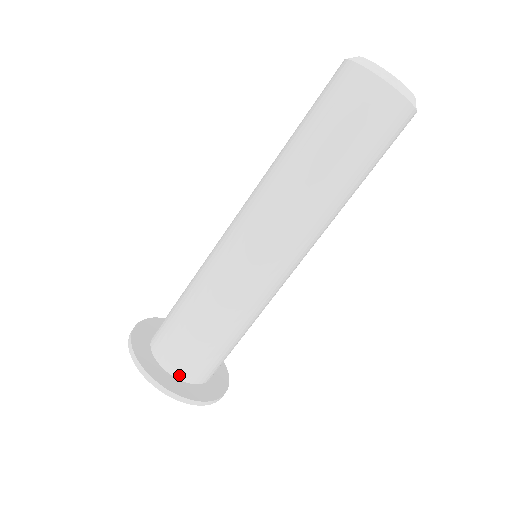
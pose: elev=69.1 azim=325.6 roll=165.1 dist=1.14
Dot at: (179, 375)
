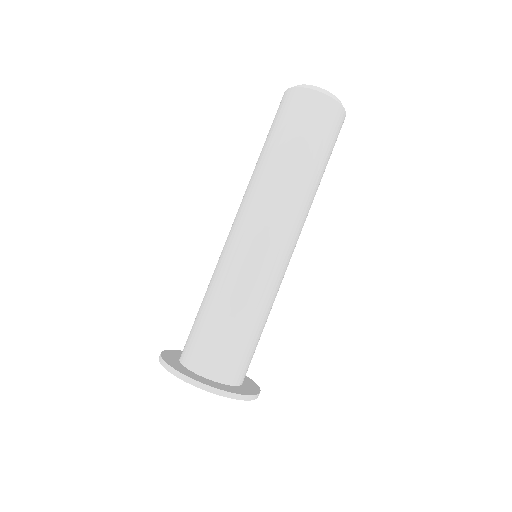
Dot at: (228, 381)
